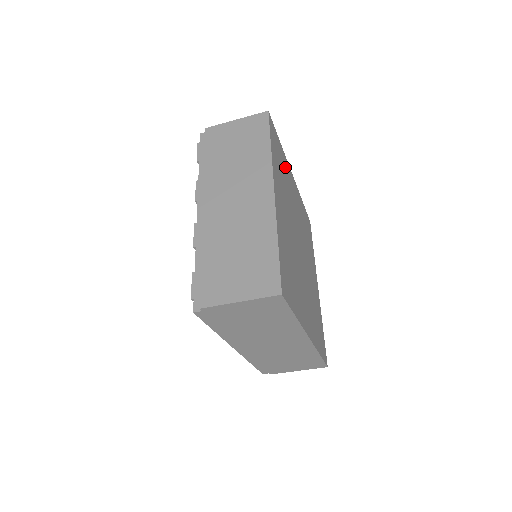
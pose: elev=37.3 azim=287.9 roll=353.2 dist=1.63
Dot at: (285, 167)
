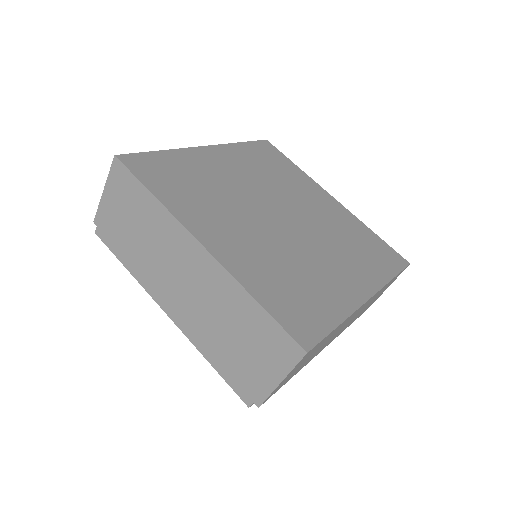
Dot at: (295, 176)
